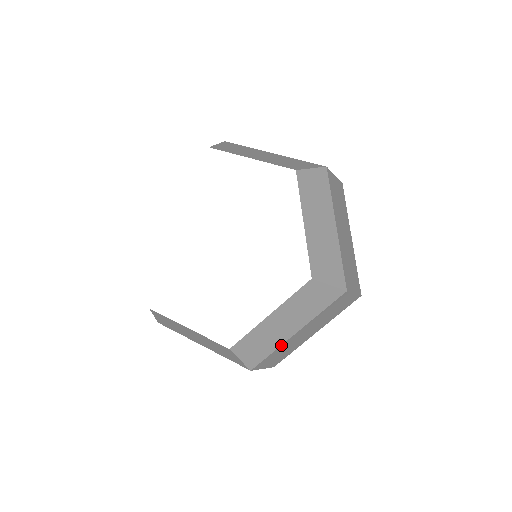
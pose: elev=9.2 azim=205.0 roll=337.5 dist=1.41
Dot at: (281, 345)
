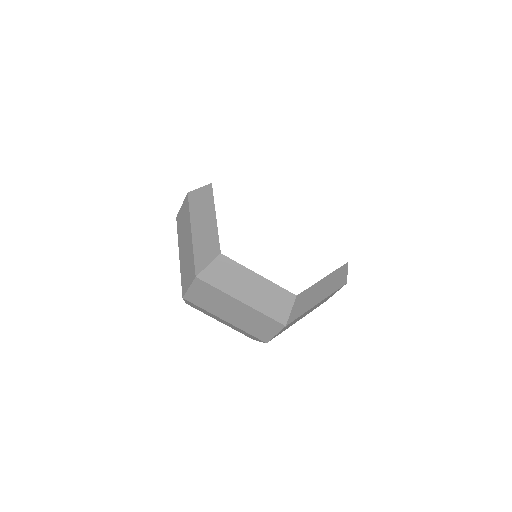
Dot at: (226, 293)
